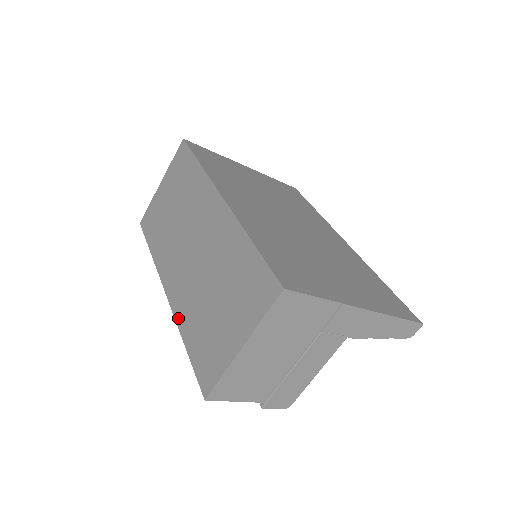
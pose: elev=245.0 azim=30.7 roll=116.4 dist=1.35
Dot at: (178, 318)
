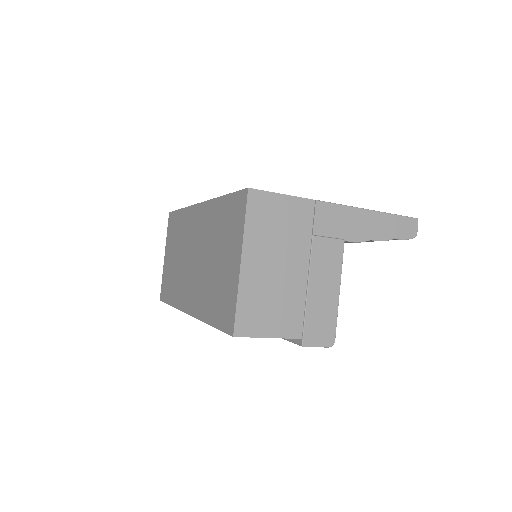
Dot at: (199, 315)
